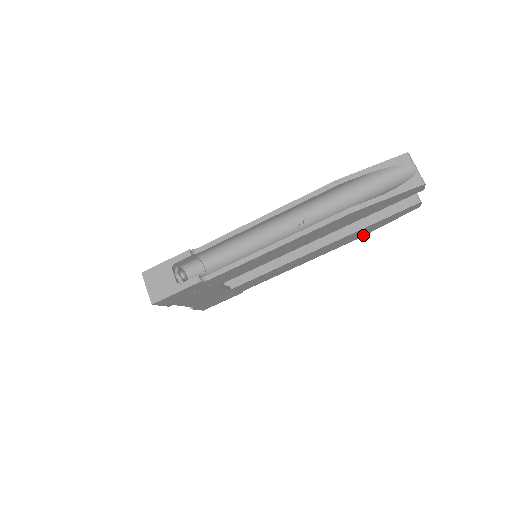
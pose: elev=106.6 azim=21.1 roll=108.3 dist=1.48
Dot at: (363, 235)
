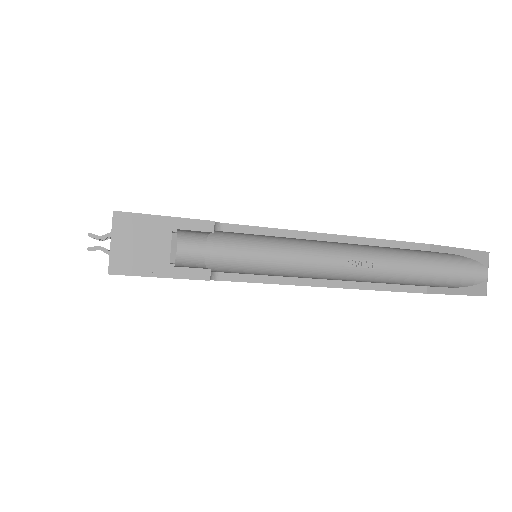
Dot at: occluded
